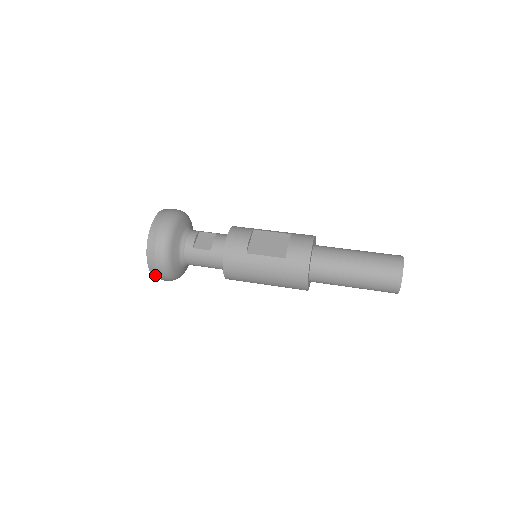
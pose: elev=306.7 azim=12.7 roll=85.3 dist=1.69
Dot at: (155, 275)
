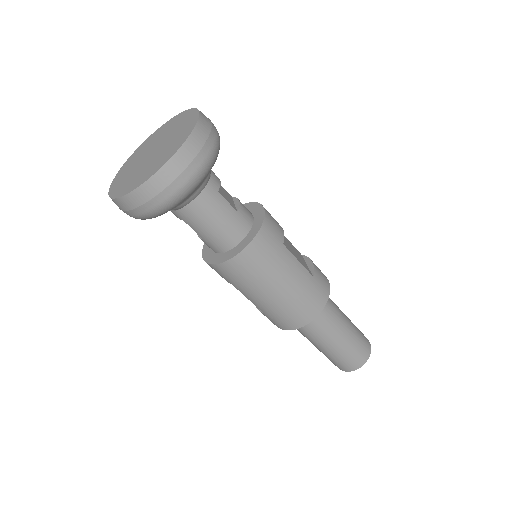
Dot at: (152, 187)
